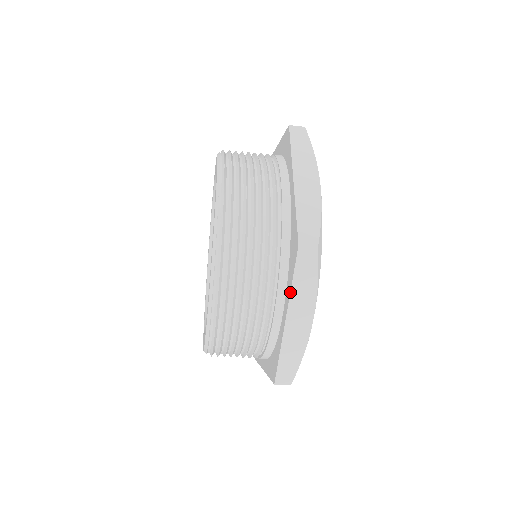
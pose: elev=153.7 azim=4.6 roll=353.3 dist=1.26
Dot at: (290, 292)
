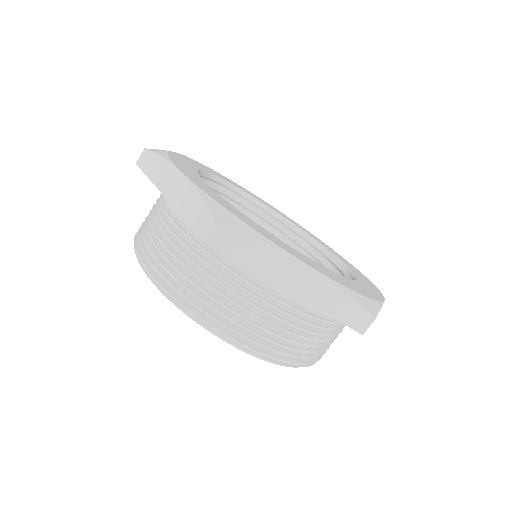
Dot at: occluded
